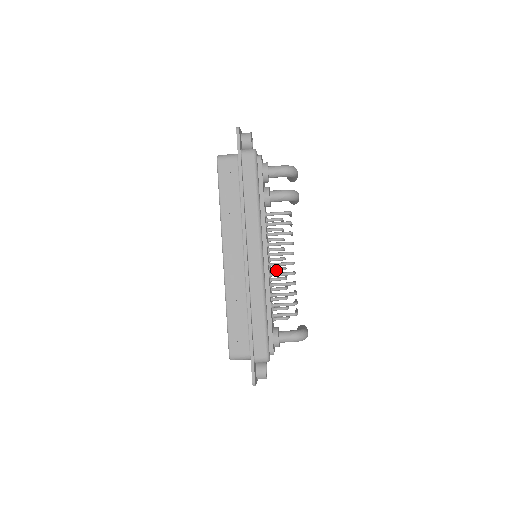
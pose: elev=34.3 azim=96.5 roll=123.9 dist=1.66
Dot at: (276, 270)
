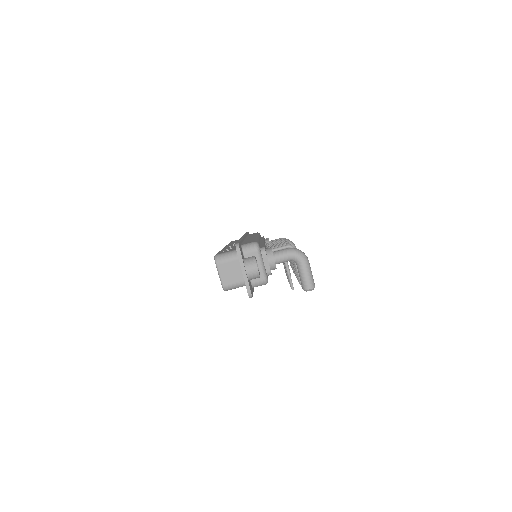
Dot at: occluded
